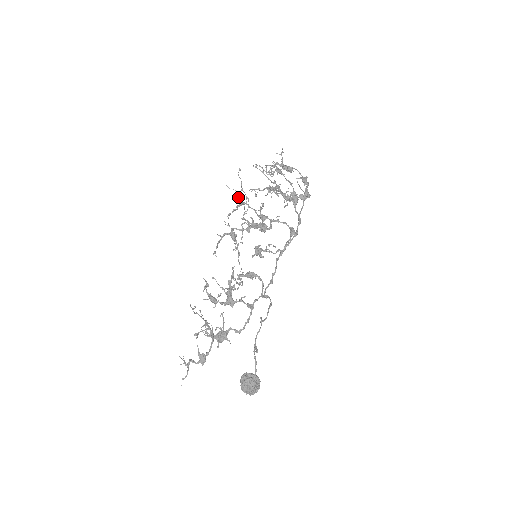
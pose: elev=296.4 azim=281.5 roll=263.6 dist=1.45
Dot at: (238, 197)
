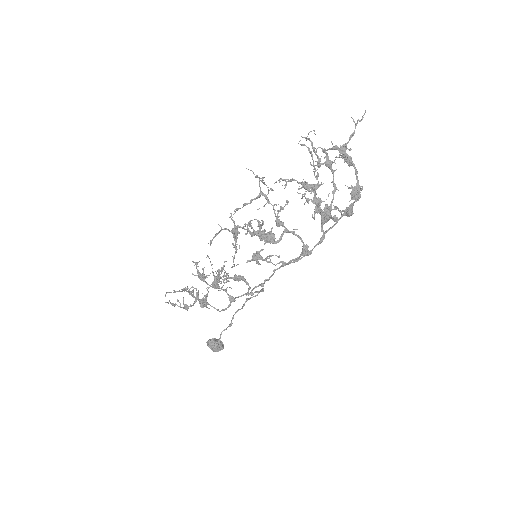
Dot at: (259, 186)
